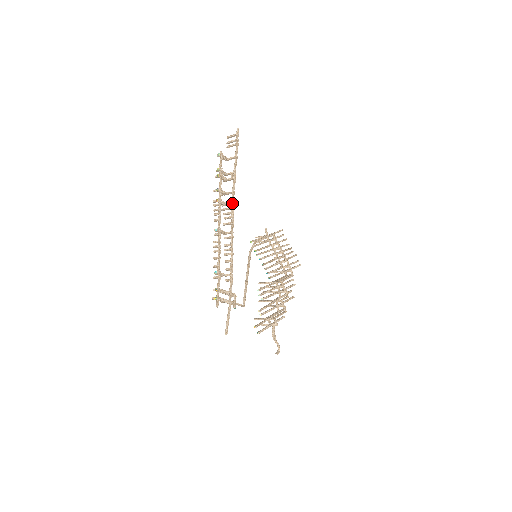
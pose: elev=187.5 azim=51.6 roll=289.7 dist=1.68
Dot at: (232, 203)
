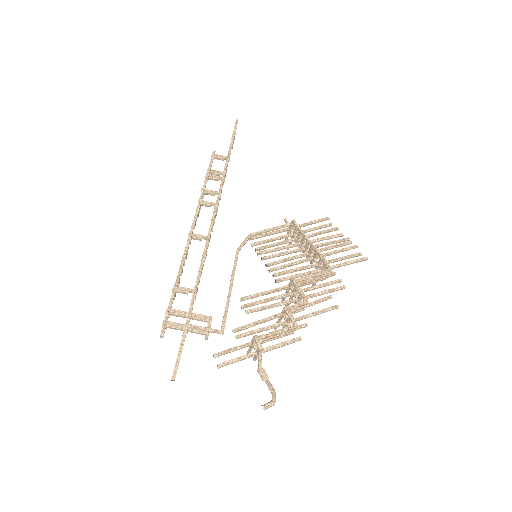
Dot at: occluded
